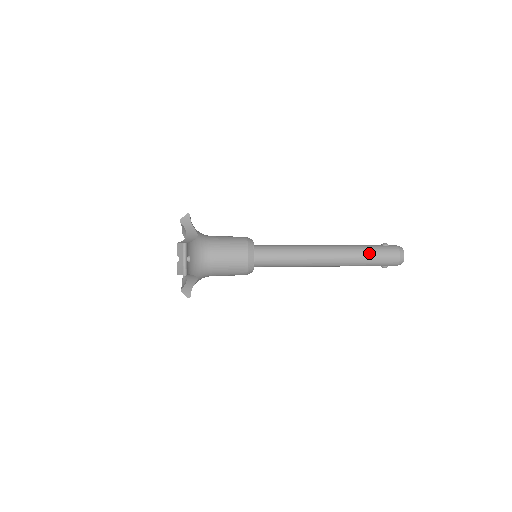
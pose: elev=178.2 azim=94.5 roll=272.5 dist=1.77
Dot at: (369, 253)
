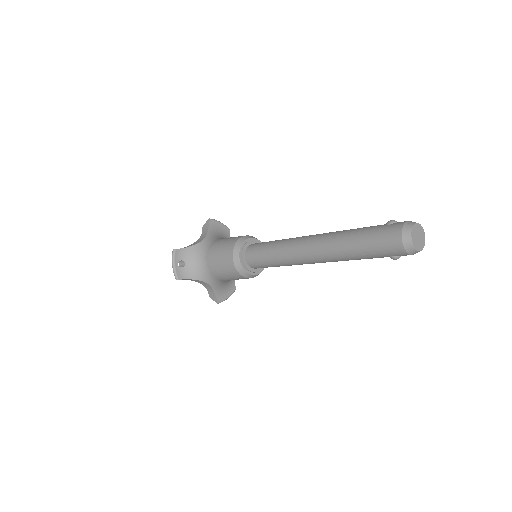
Dot at: (358, 239)
